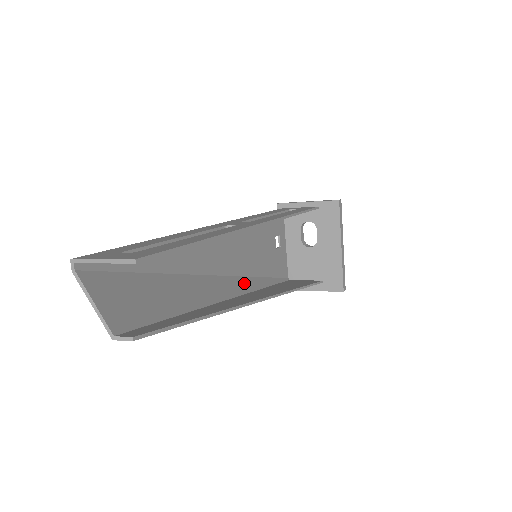
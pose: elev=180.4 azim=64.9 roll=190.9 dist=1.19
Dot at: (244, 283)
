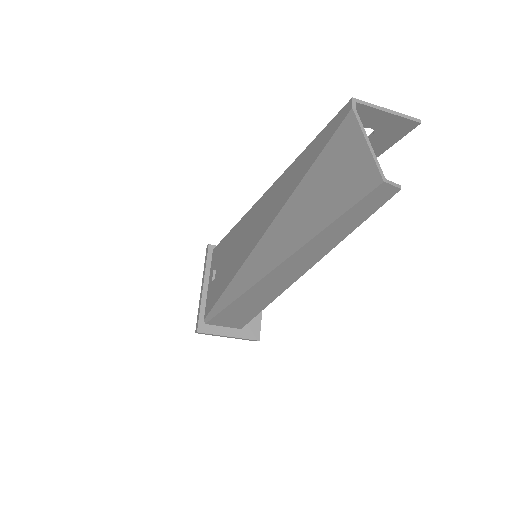
Dot at: (244, 278)
